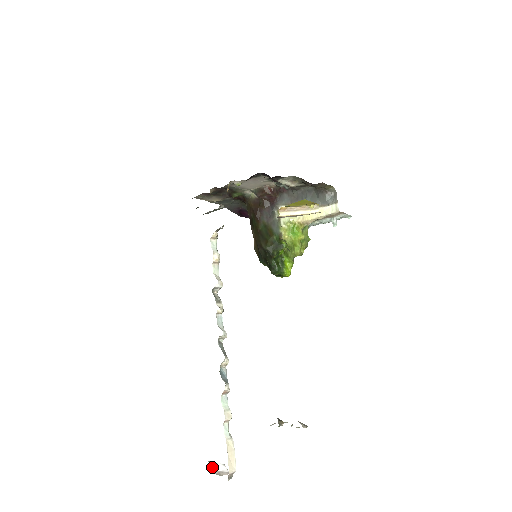
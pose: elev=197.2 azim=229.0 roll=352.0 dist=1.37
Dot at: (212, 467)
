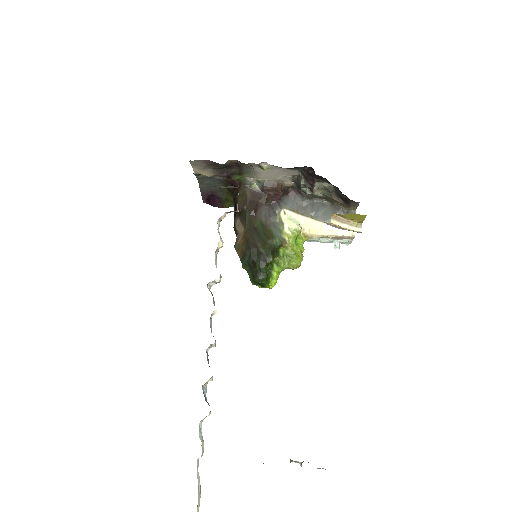
Dot at: out of frame
